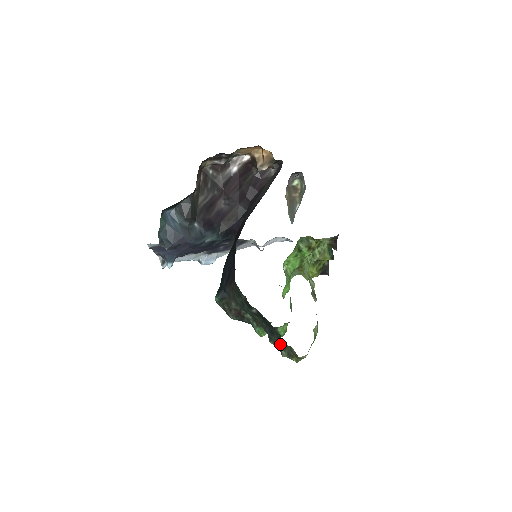
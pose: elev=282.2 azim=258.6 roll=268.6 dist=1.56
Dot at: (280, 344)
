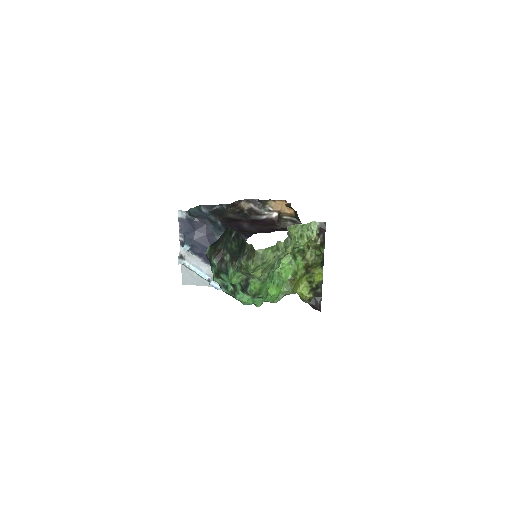
Dot at: (244, 254)
